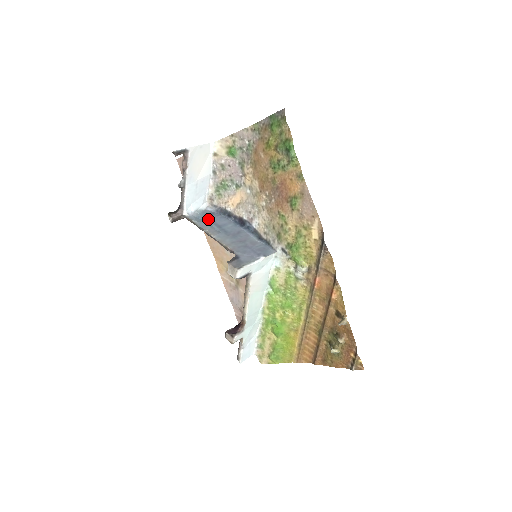
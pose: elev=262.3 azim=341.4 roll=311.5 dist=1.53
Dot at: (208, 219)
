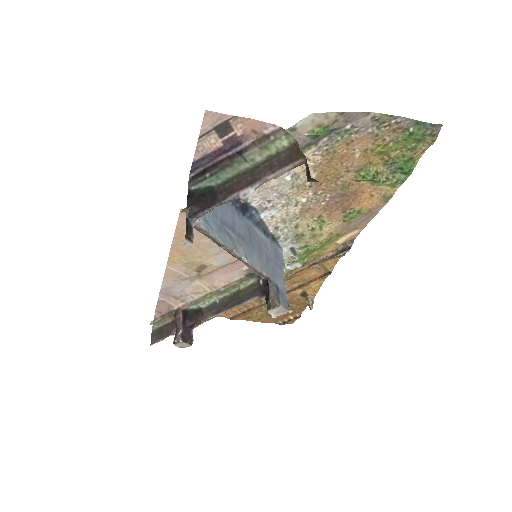
Dot at: (217, 218)
